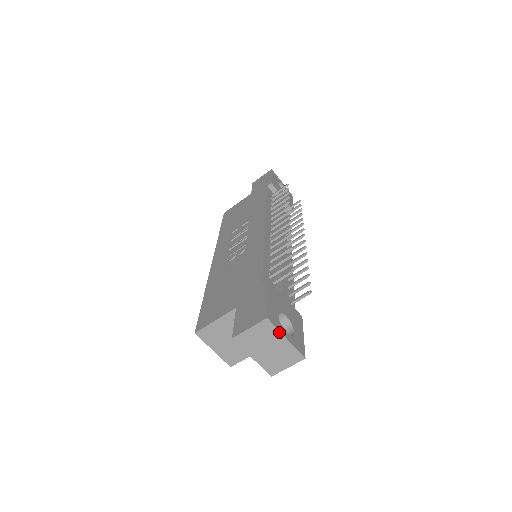
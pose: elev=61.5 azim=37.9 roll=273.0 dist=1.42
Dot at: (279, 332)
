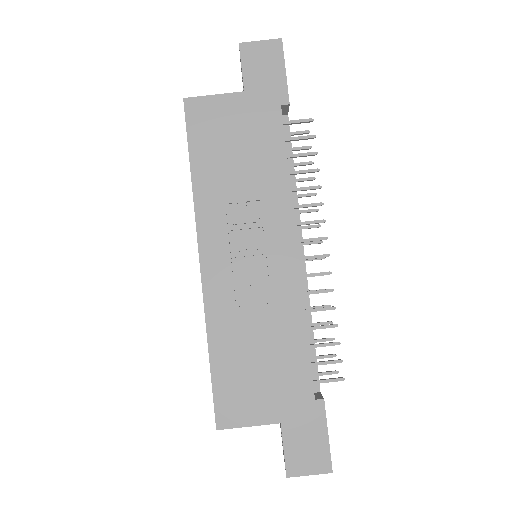
Dot at: occluded
